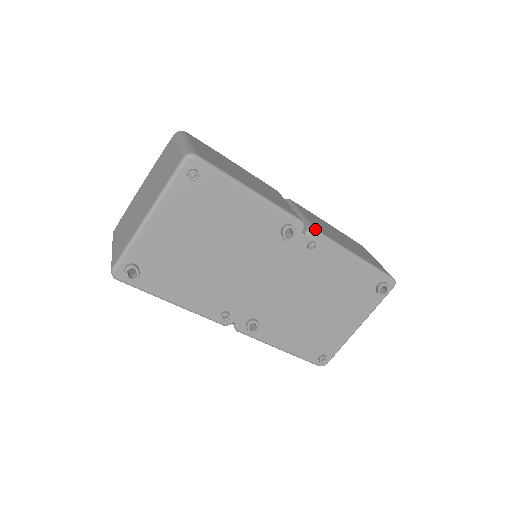
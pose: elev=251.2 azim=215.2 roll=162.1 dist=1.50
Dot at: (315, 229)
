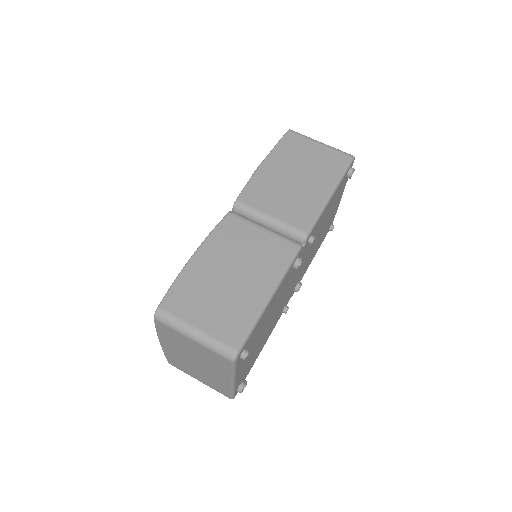
Dot at: (307, 234)
